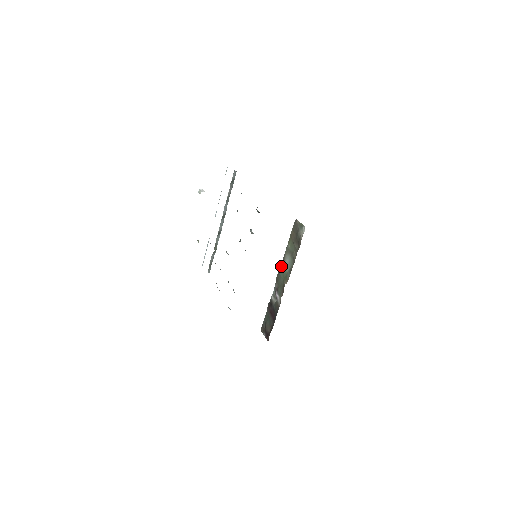
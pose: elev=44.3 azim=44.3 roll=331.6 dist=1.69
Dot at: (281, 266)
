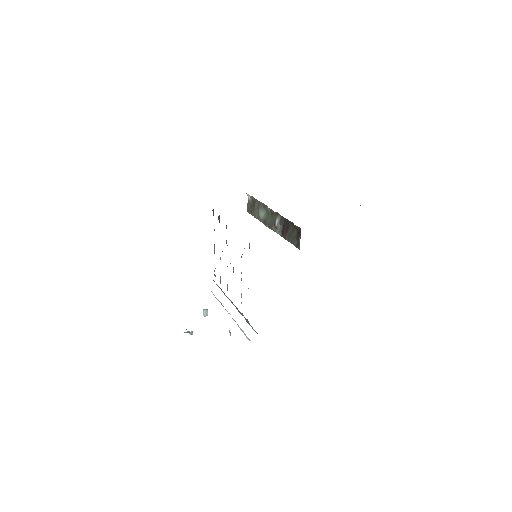
Dot at: (264, 223)
